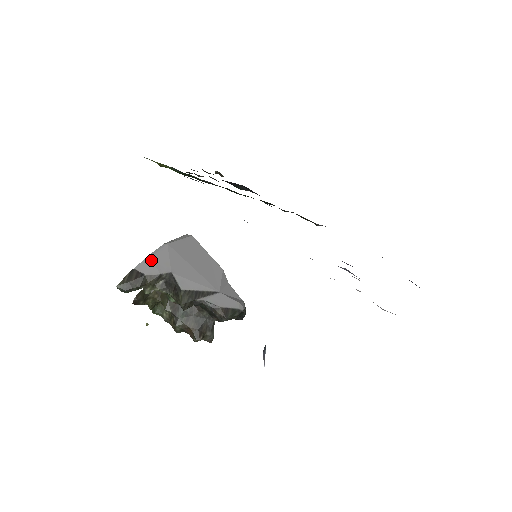
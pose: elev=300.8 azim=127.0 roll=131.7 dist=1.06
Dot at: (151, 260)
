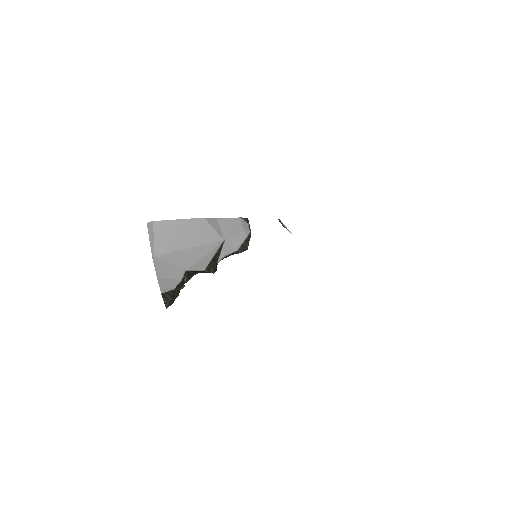
Dot at: (163, 279)
